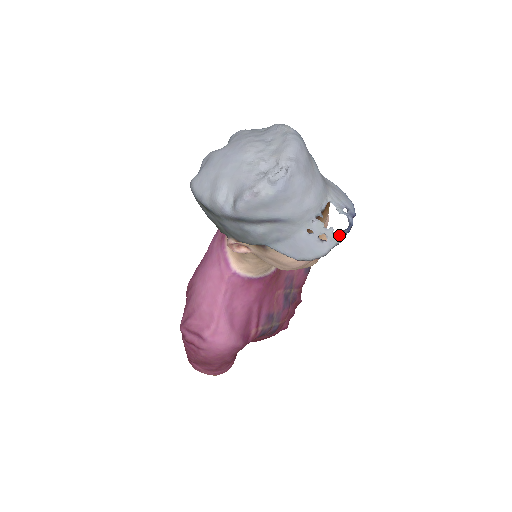
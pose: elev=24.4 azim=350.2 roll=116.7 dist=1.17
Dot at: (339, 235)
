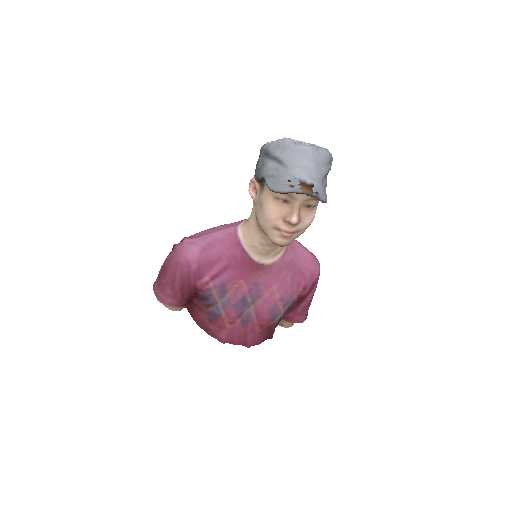
Dot at: (300, 189)
